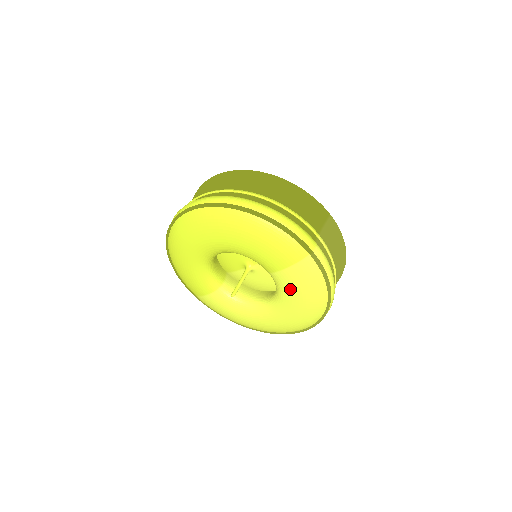
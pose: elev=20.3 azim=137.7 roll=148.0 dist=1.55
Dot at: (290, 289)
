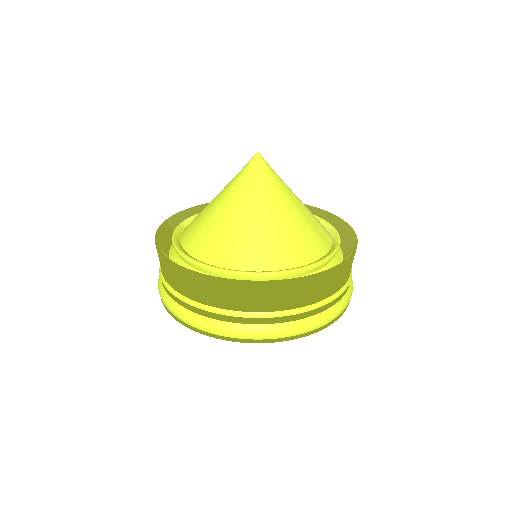
Dot at: occluded
